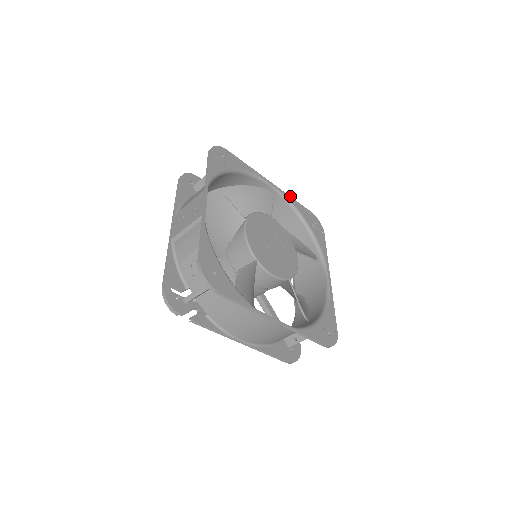
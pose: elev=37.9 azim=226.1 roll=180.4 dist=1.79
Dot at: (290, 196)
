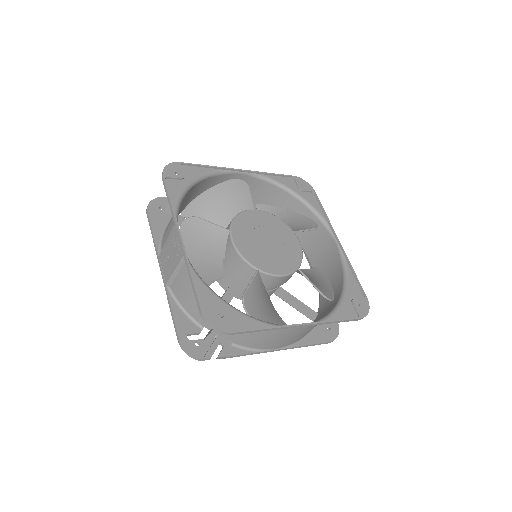
Dot at: (265, 172)
